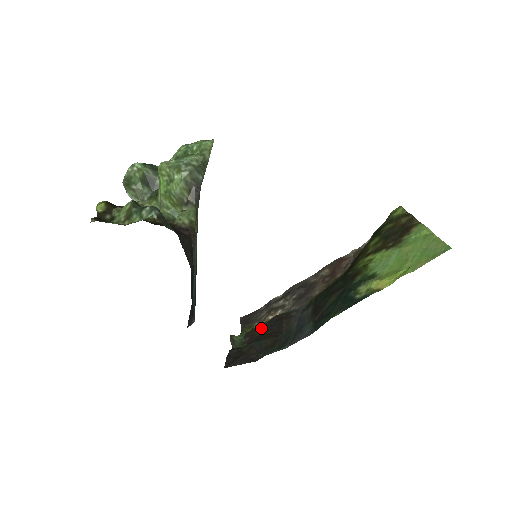
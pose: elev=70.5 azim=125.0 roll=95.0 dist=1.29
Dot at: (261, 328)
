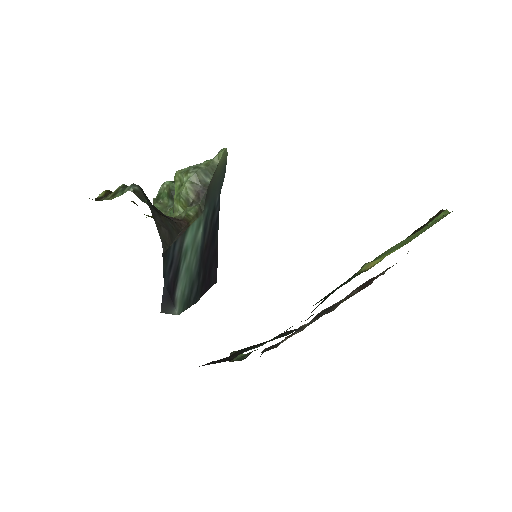
Dot at: occluded
